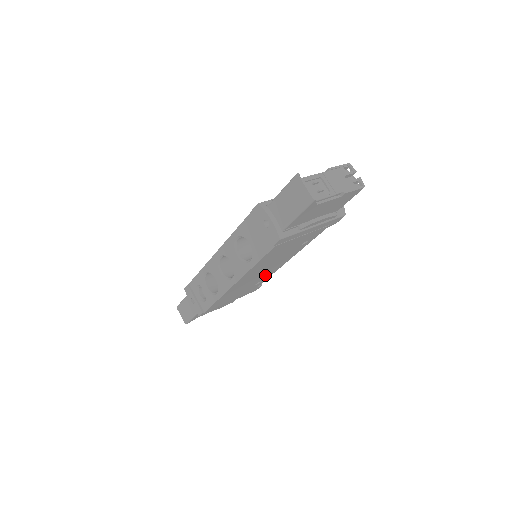
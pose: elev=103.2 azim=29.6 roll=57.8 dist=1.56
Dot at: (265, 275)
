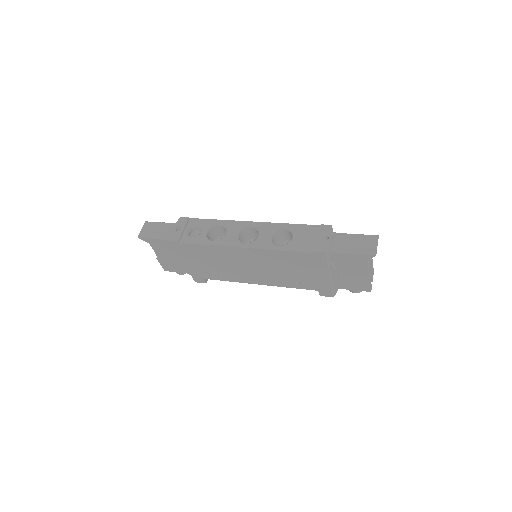
Dot at: (238, 274)
